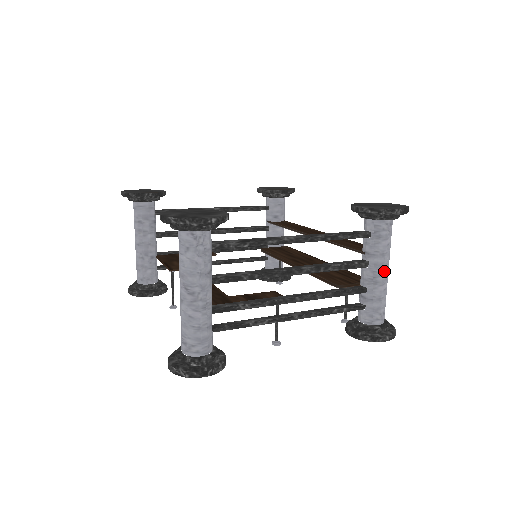
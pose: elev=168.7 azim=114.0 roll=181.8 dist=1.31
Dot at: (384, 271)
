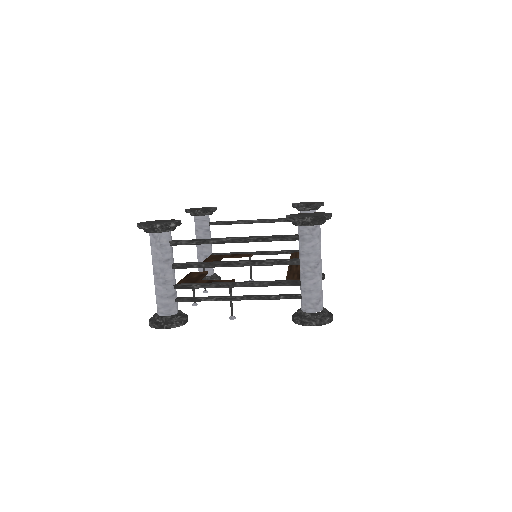
Dot at: (311, 268)
